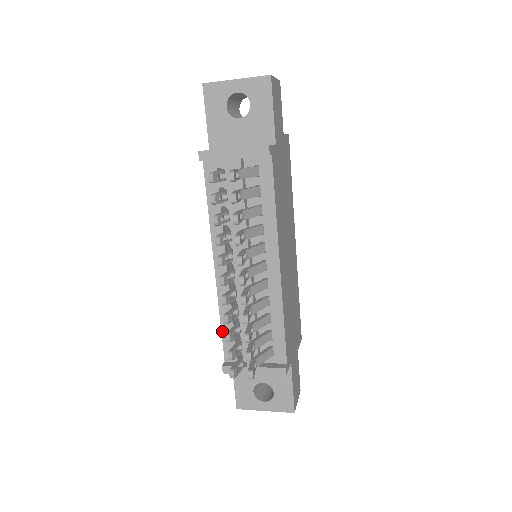
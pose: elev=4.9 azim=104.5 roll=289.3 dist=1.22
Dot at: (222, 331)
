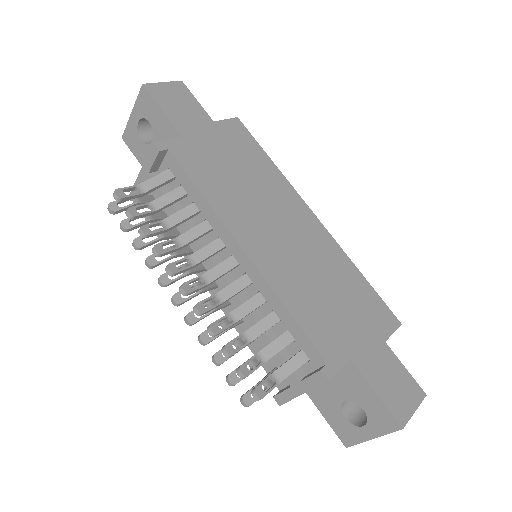
Dot at: occluded
